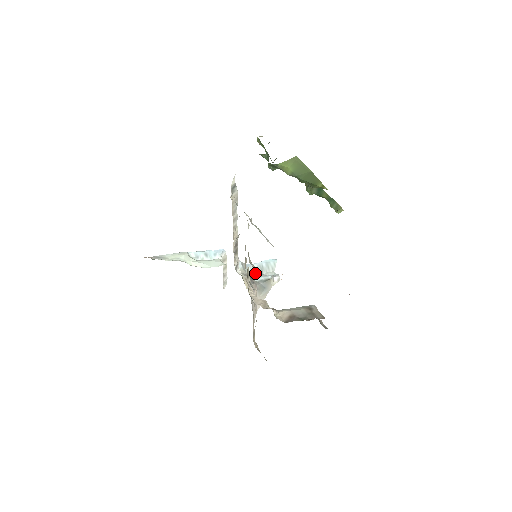
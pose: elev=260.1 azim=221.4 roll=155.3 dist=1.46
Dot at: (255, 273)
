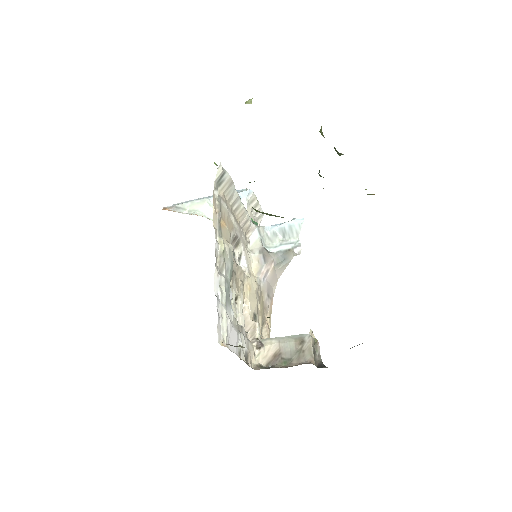
Dot at: (275, 239)
